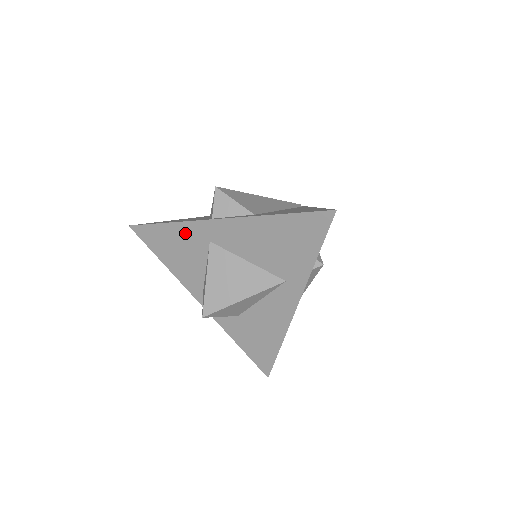
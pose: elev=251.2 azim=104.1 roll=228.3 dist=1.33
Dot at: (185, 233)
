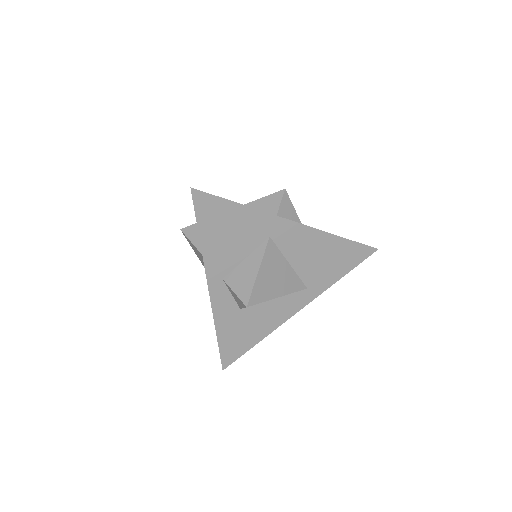
Dot at: (251, 220)
